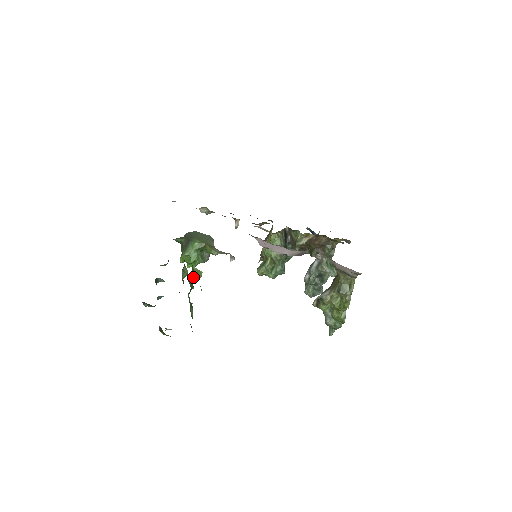
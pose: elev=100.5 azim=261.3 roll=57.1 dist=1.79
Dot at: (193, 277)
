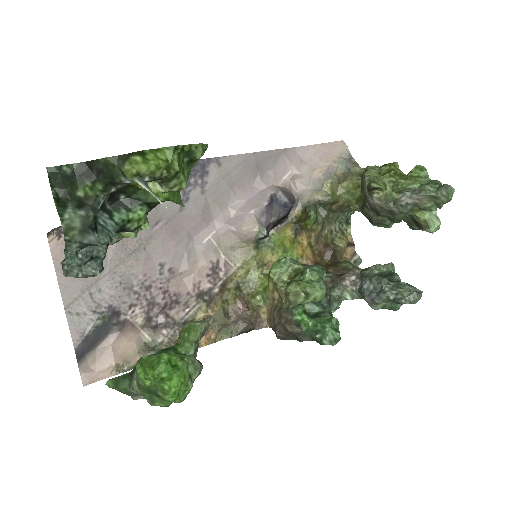
Dot at: occluded
